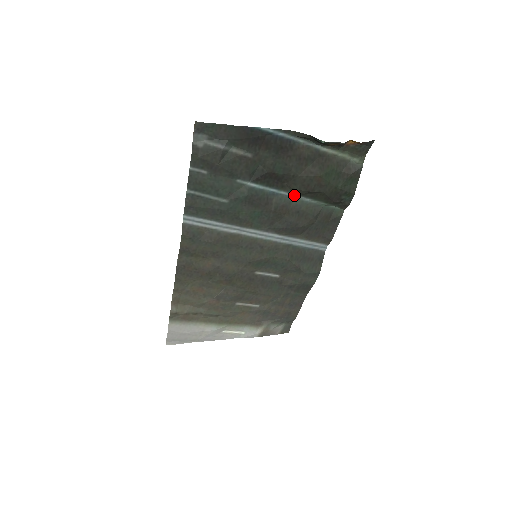
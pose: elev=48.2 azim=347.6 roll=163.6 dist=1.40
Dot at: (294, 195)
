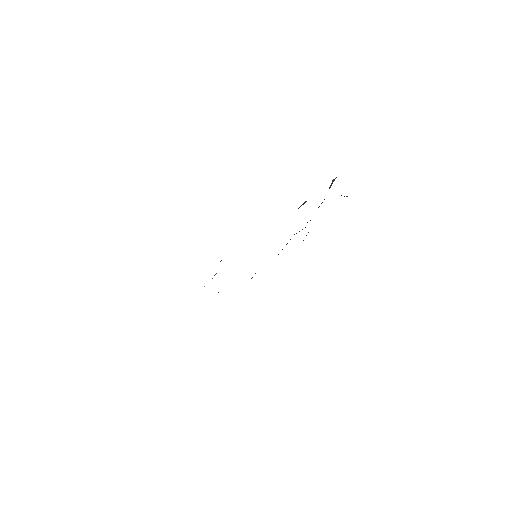
Dot at: occluded
